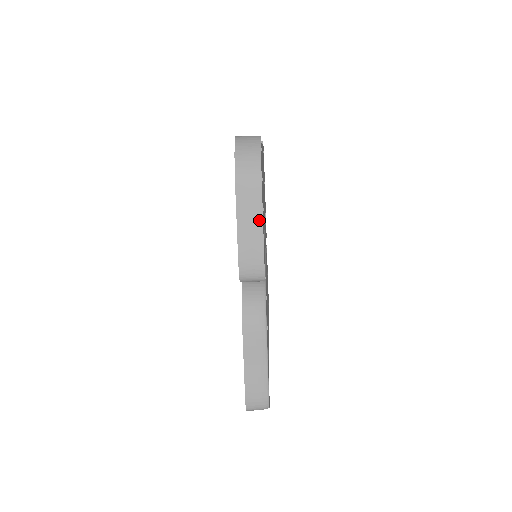
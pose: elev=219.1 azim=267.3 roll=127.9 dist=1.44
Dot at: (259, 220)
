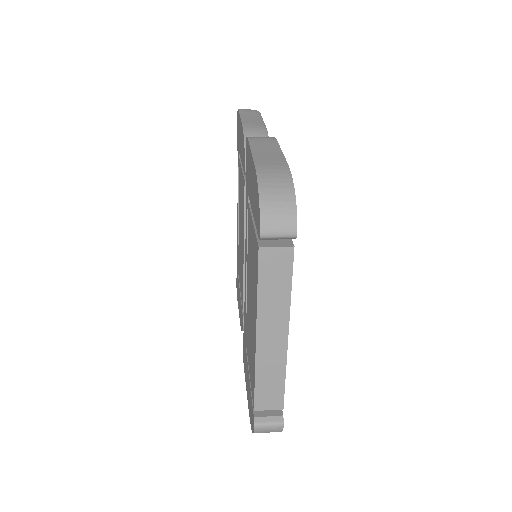
Dot at: occluded
